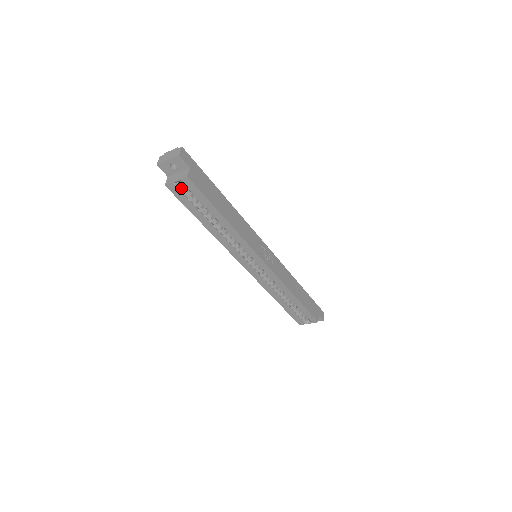
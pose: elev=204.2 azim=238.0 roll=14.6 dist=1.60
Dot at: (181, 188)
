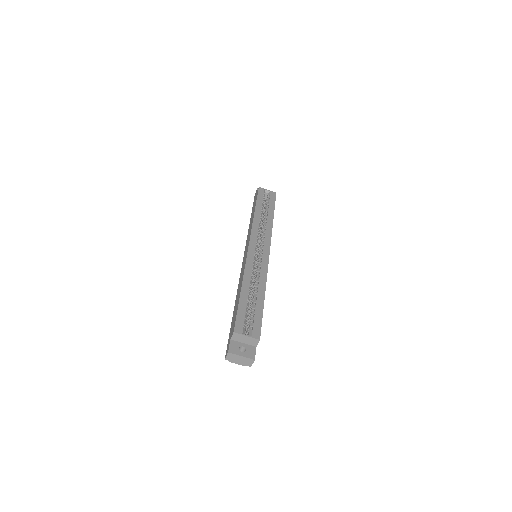
Dot at: (264, 195)
